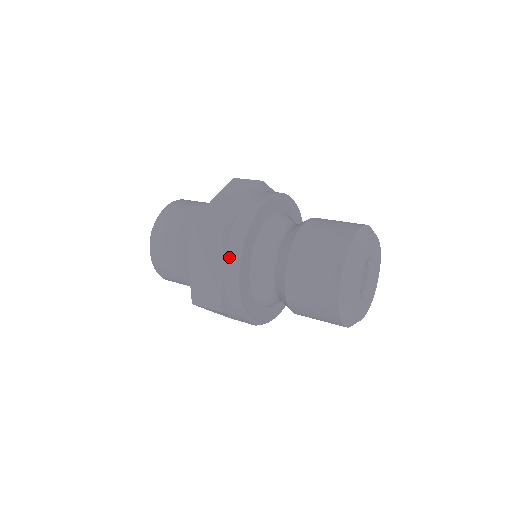
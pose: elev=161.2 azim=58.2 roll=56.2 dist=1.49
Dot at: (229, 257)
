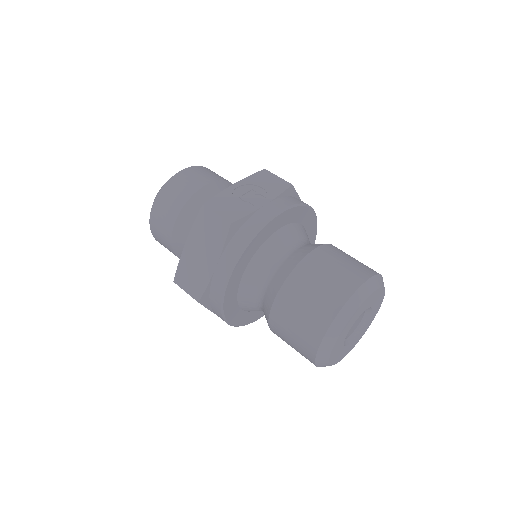
Dot at: (216, 313)
